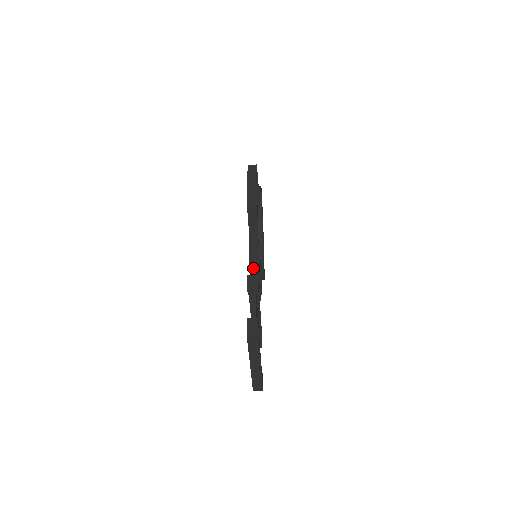
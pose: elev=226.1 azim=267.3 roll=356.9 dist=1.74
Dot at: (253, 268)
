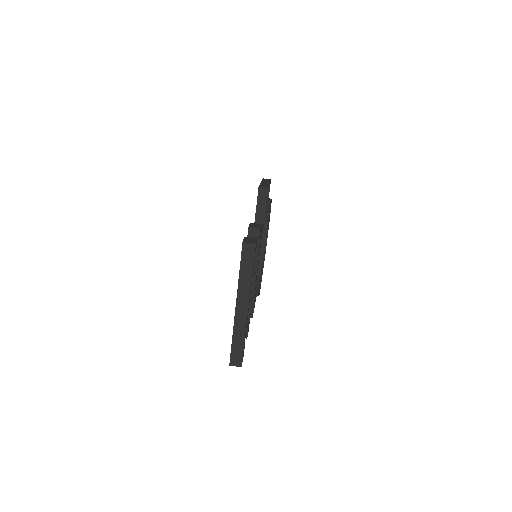
Dot at: occluded
